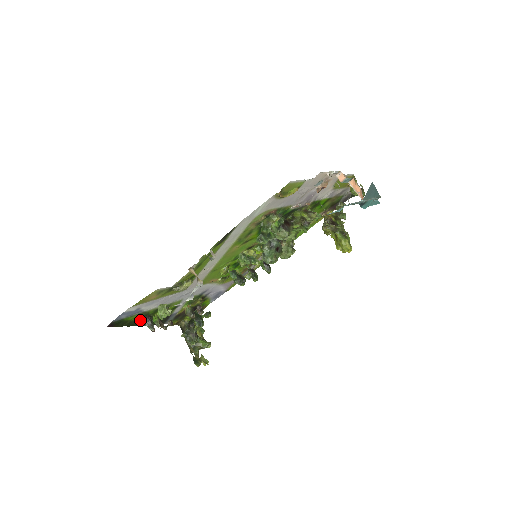
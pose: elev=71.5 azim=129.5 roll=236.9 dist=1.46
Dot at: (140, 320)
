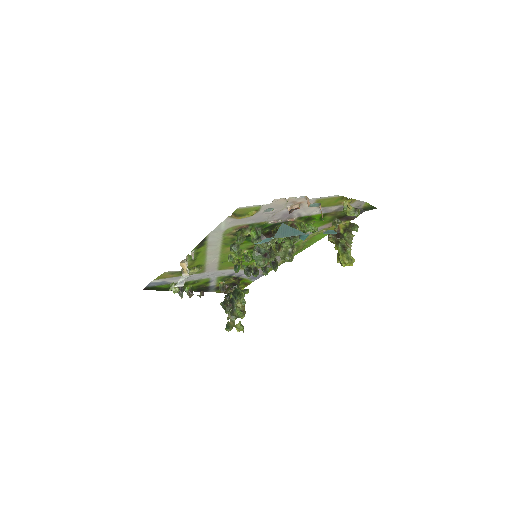
Dot at: occluded
